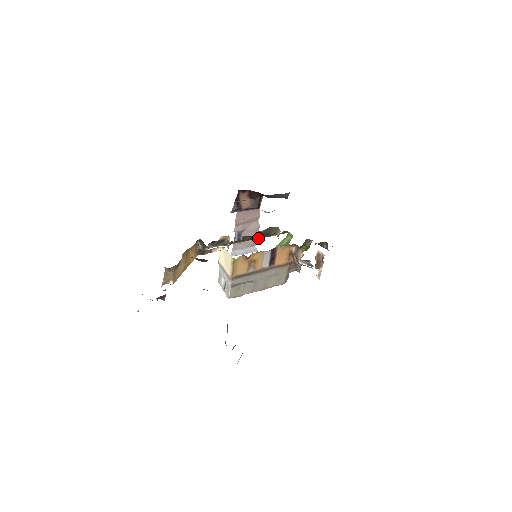
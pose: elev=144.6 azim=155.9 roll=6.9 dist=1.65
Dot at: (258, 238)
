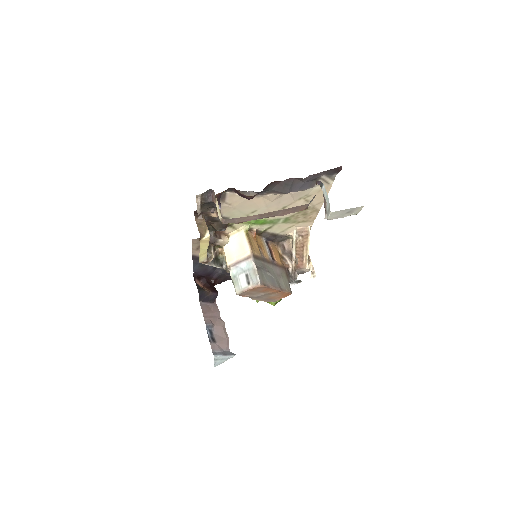
Dot at: occluded
